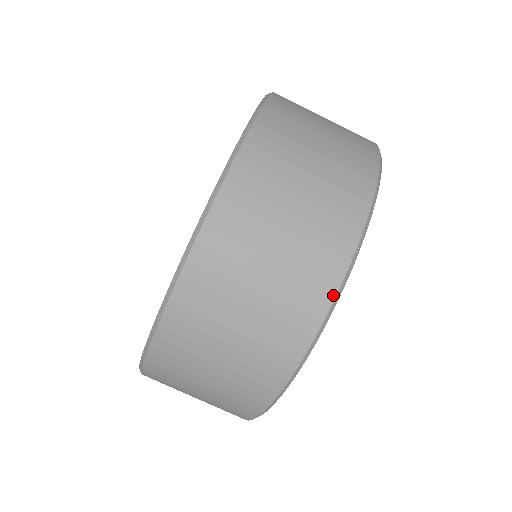
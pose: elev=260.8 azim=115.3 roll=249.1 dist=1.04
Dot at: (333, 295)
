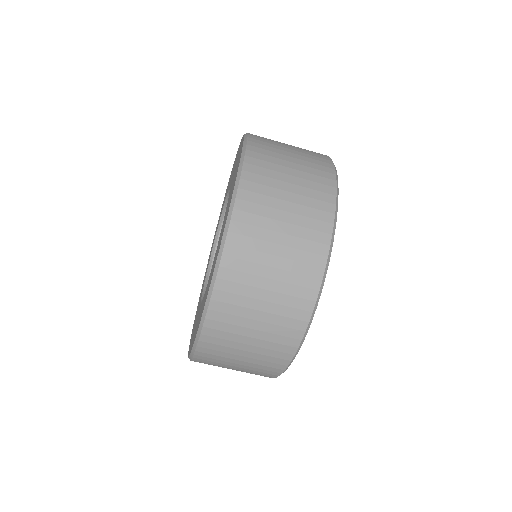
Dot at: (316, 295)
